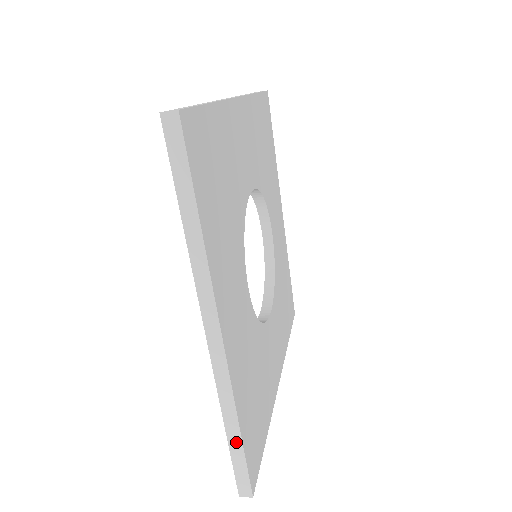
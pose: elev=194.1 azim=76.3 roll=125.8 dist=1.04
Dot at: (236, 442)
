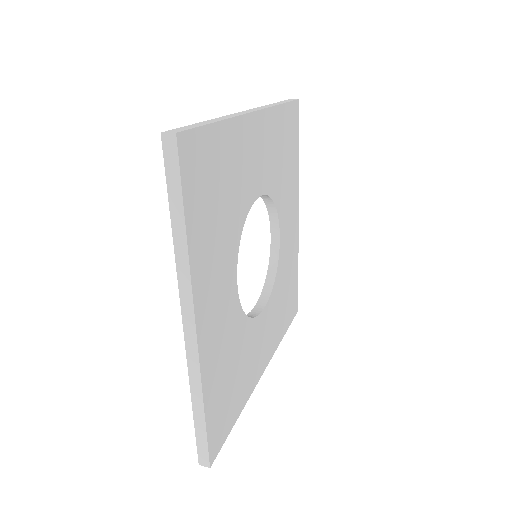
Dot at: (200, 418)
